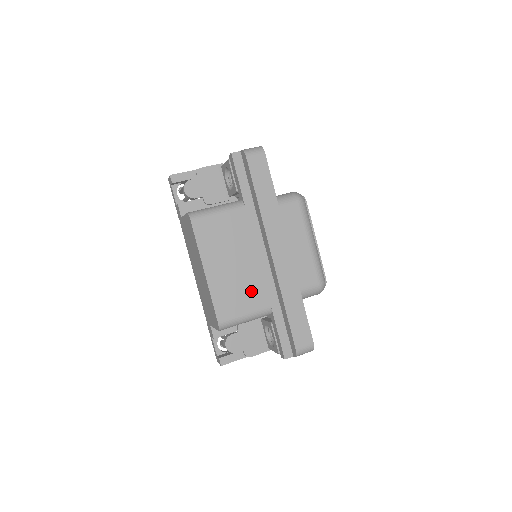
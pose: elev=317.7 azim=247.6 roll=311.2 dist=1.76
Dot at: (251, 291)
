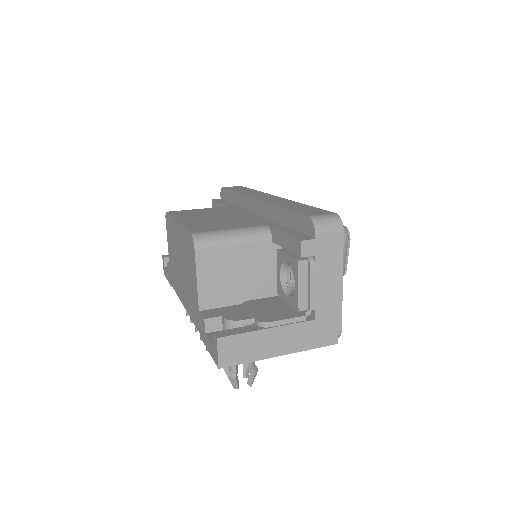
Dot at: (237, 223)
